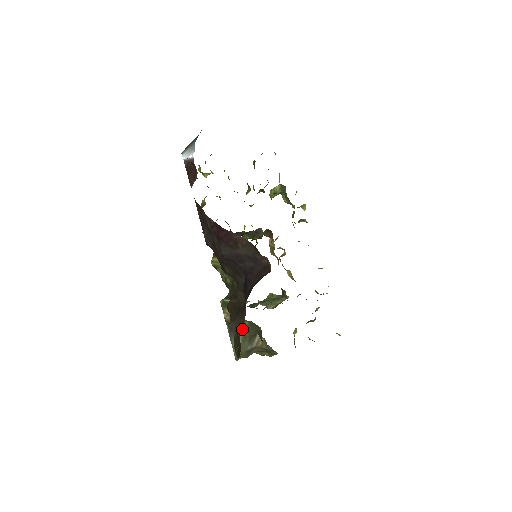
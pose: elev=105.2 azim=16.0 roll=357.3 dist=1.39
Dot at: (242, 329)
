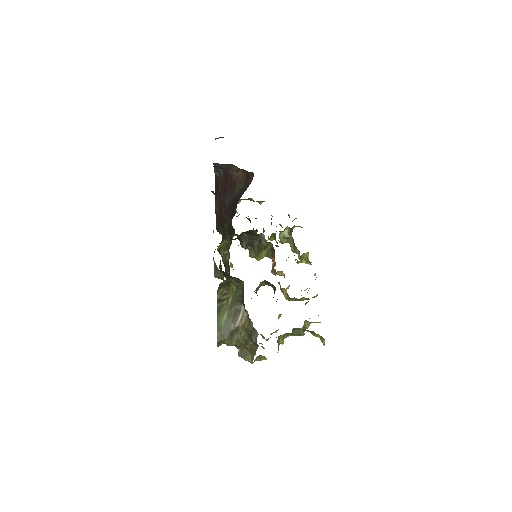
Dot at: (229, 301)
